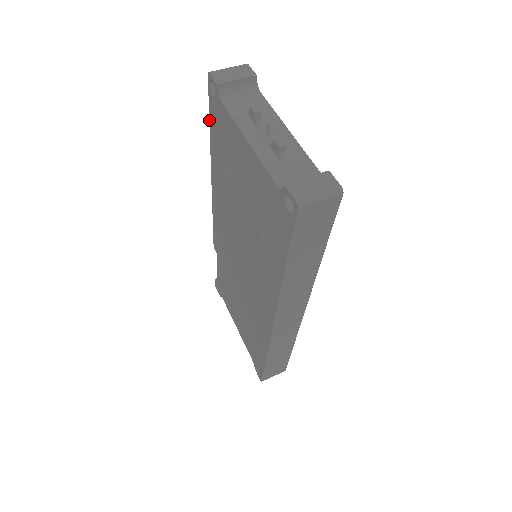
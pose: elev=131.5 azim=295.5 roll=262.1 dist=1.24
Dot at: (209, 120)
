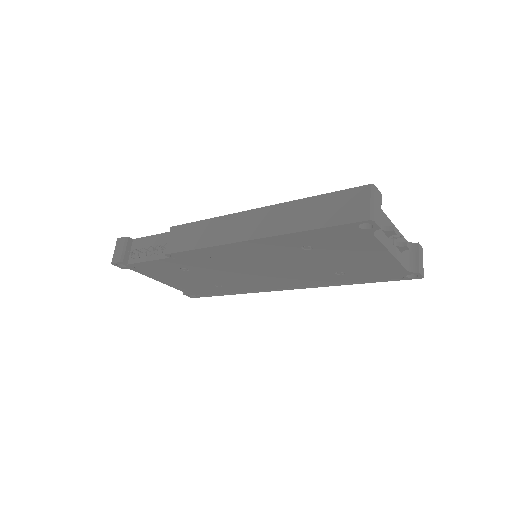
Dot at: (319, 229)
